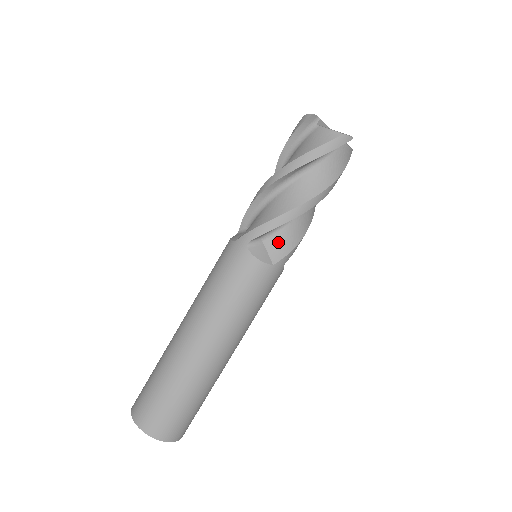
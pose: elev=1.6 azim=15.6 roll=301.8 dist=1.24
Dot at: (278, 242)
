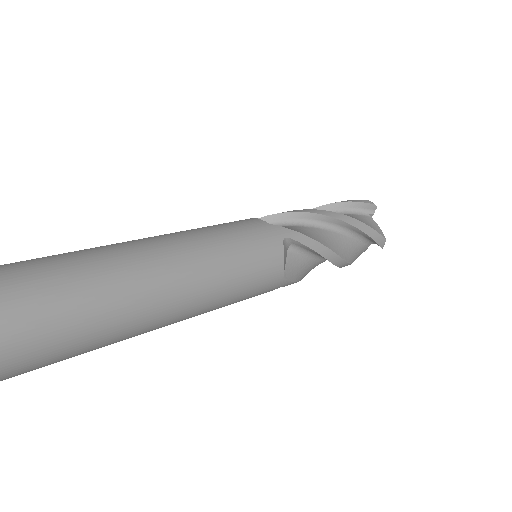
Dot at: (296, 263)
